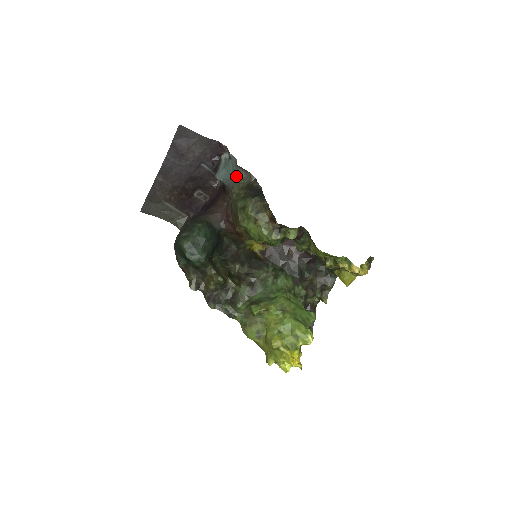
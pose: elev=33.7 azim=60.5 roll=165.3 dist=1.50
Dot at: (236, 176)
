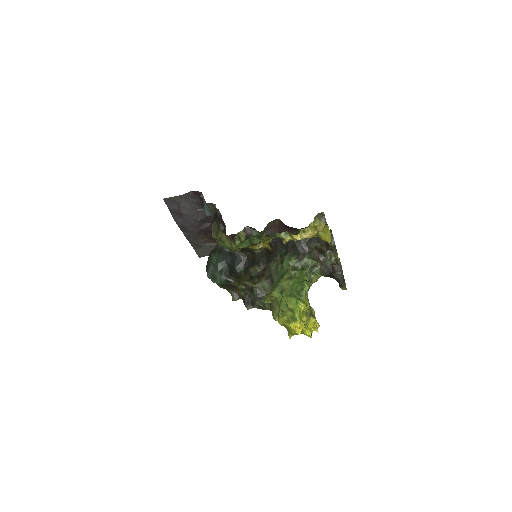
Dot at: (210, 209)
